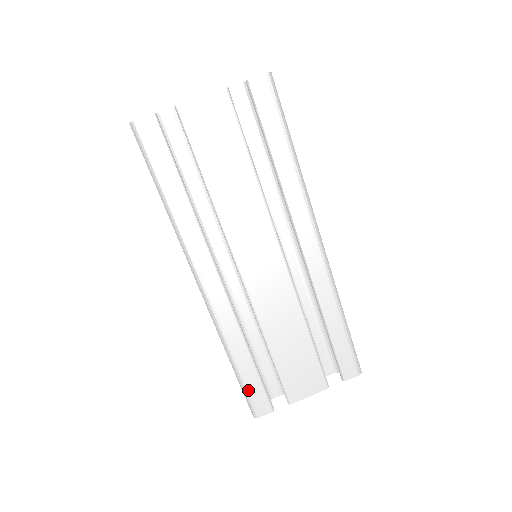
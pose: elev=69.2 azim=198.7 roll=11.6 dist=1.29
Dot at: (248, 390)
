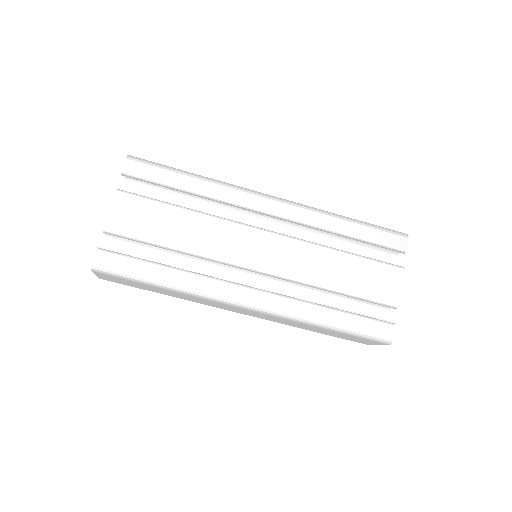
Dot at: (360, 331)
